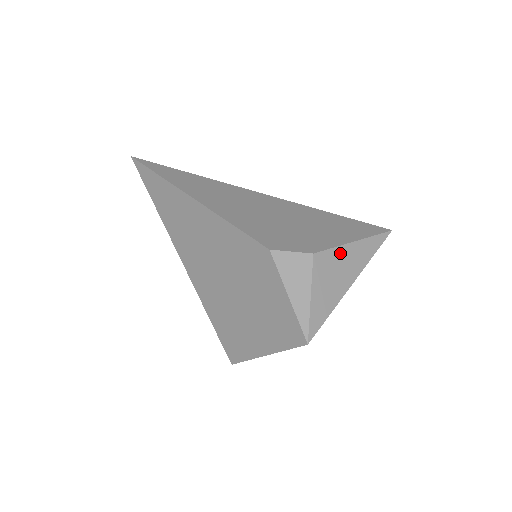
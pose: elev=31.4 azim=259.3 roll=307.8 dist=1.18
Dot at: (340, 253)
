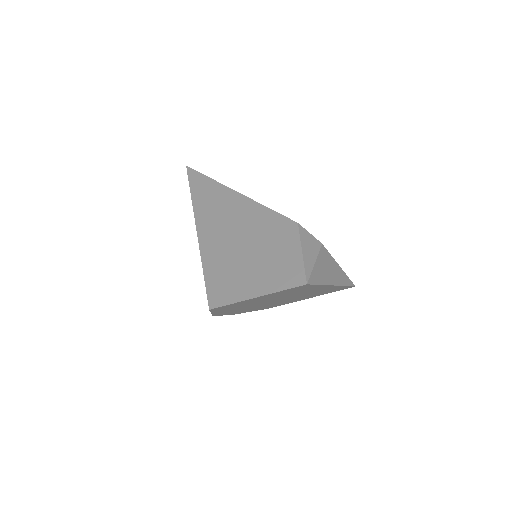
Dot at: (332, 262)
